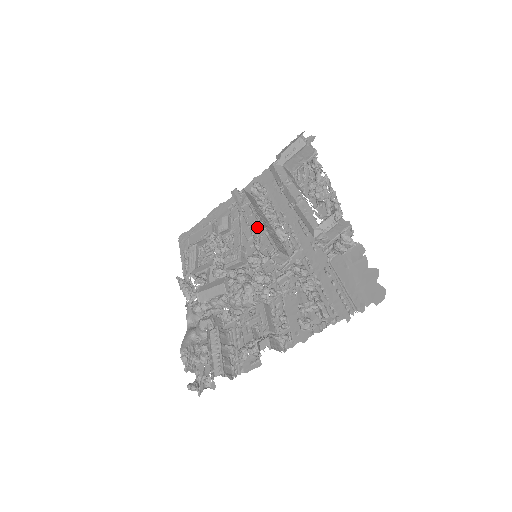
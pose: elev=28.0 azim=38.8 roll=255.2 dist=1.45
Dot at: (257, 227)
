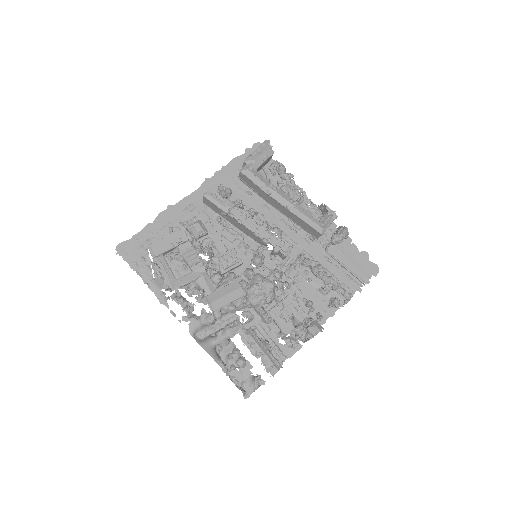
Dot at: (260, 229)
